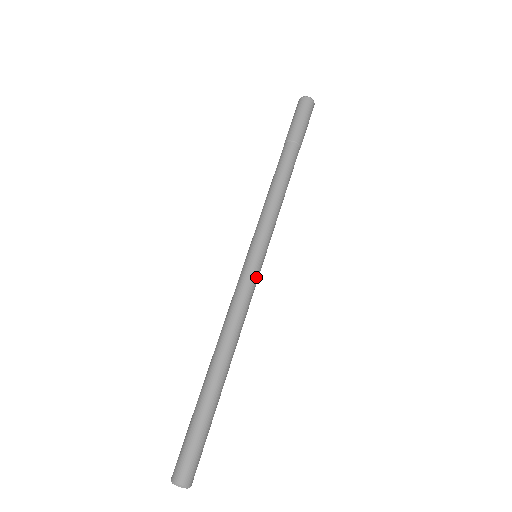
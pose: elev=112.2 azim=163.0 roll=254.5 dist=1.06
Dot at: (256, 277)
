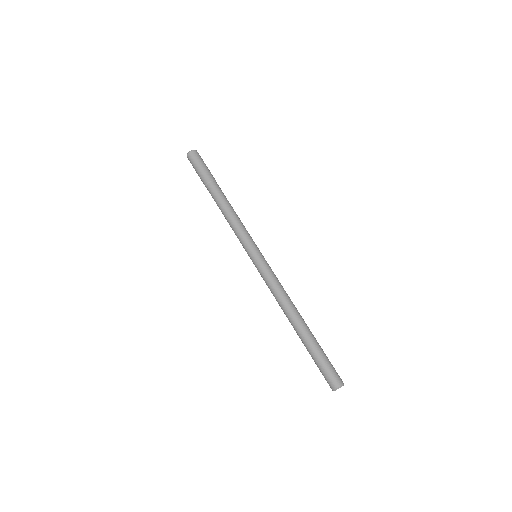
Dot at: (268, 265)
